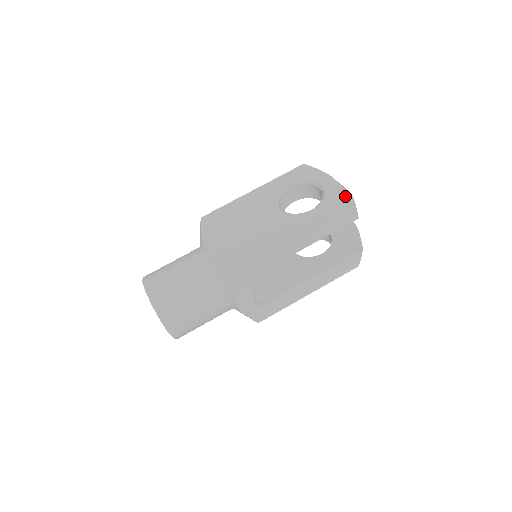
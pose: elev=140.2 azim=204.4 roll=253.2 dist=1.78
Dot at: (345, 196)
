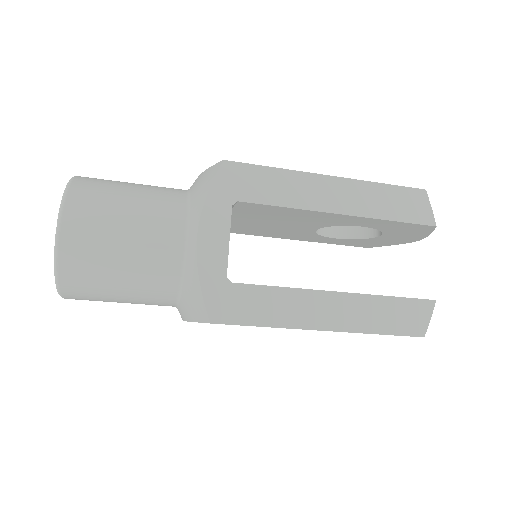
Dot at: occluded
